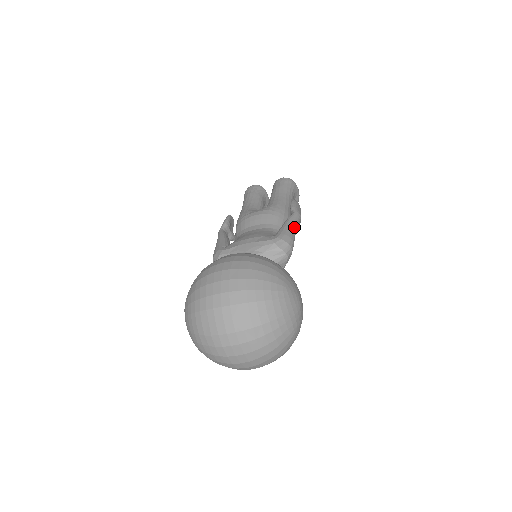
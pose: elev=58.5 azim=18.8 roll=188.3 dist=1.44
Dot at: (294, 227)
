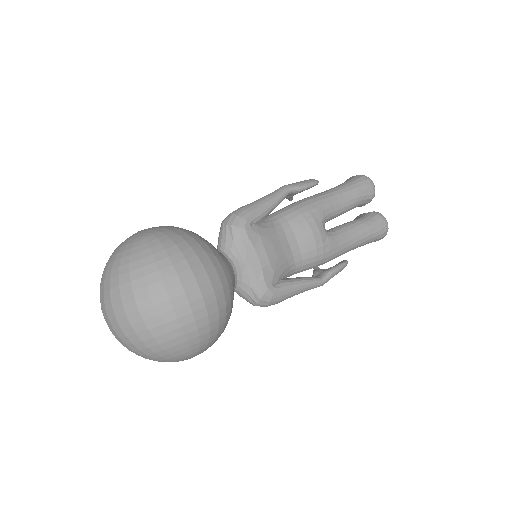
Dot at: occluded
